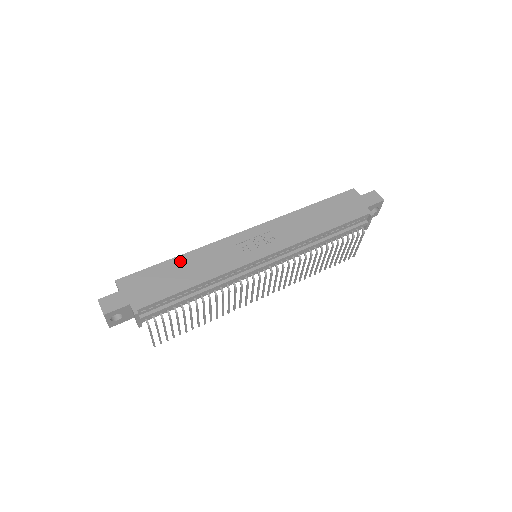
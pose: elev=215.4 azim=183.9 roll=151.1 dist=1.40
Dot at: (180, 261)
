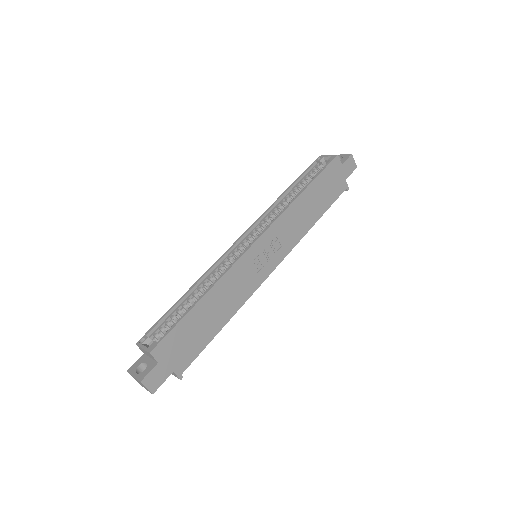
Dot at: (206, 303)
